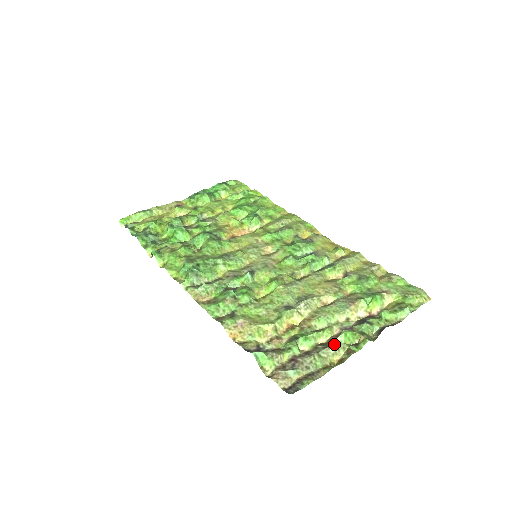
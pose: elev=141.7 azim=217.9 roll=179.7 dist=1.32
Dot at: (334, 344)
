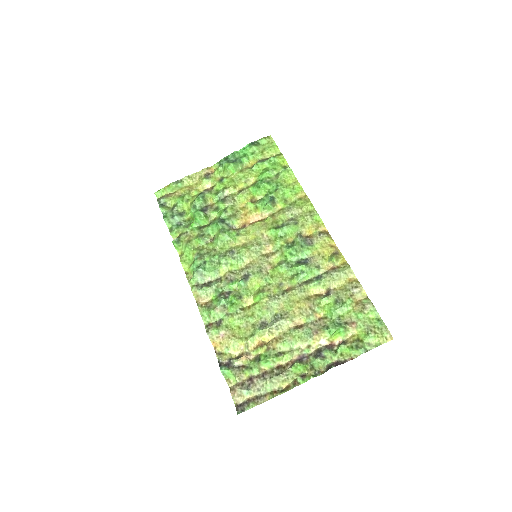
Dot at: (286, 372)
